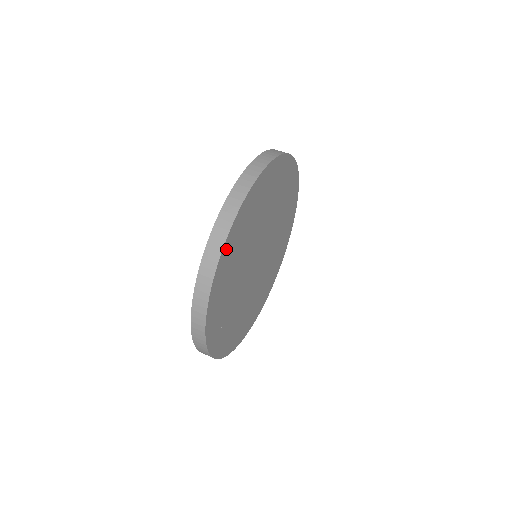
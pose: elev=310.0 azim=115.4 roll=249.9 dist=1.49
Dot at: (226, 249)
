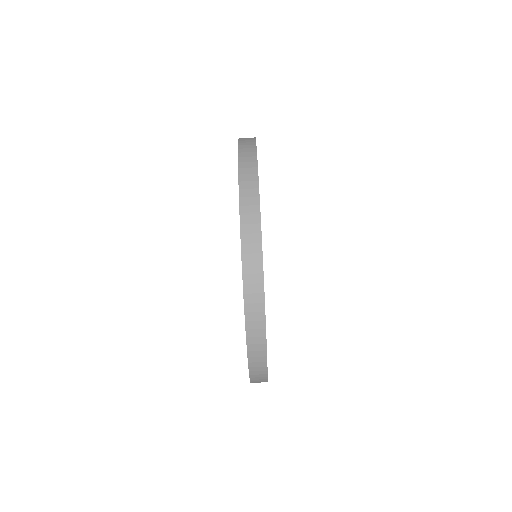
Dot at: occluded
